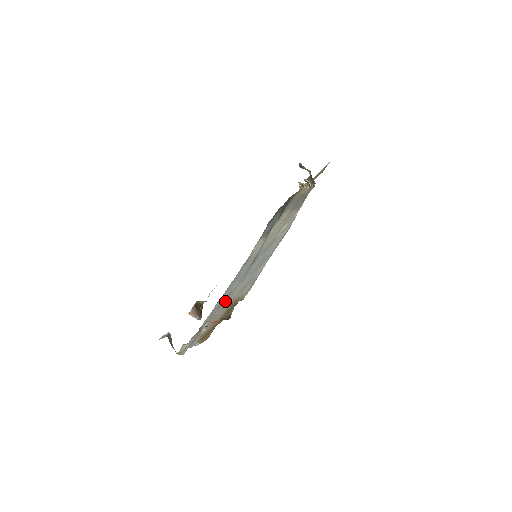
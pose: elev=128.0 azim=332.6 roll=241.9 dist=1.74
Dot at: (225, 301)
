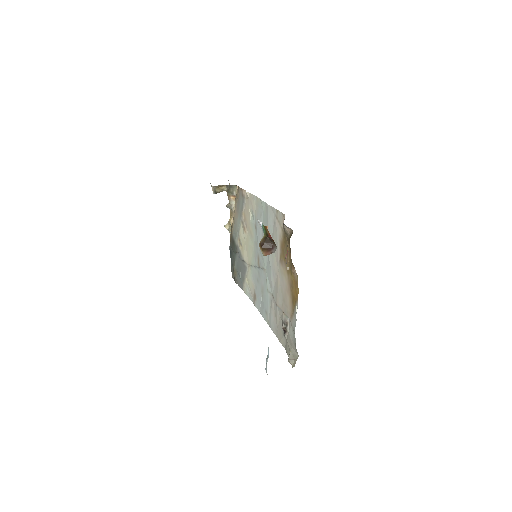
Dot at: (275, 292)
